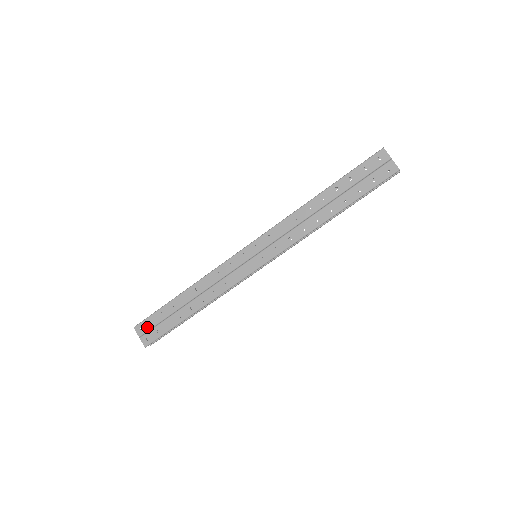
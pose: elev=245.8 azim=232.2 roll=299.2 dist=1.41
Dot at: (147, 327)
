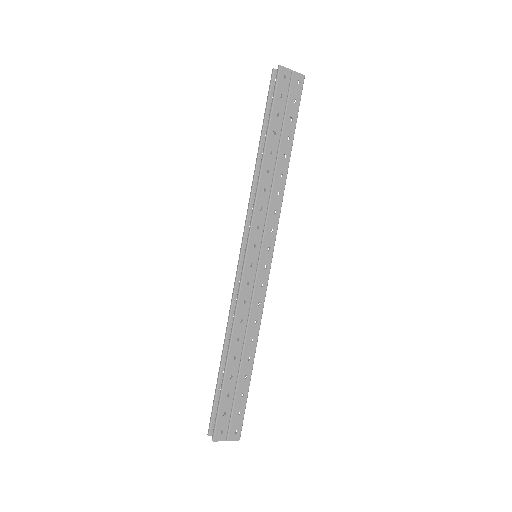
Dot at: (225, 424)
